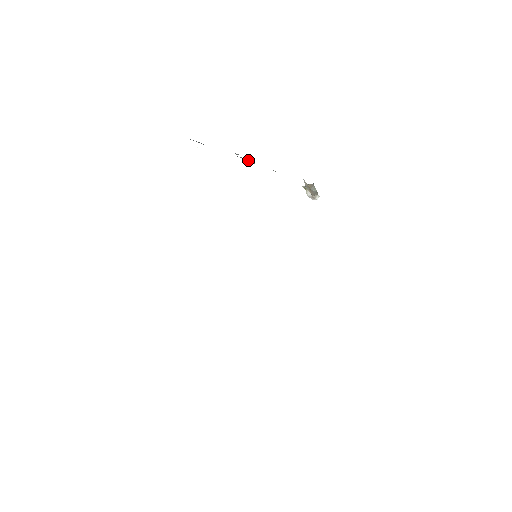
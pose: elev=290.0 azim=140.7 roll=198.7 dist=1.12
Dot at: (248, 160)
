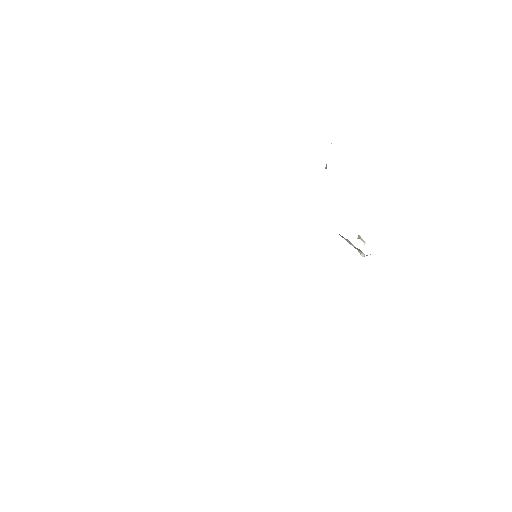
Dot at: occluded
